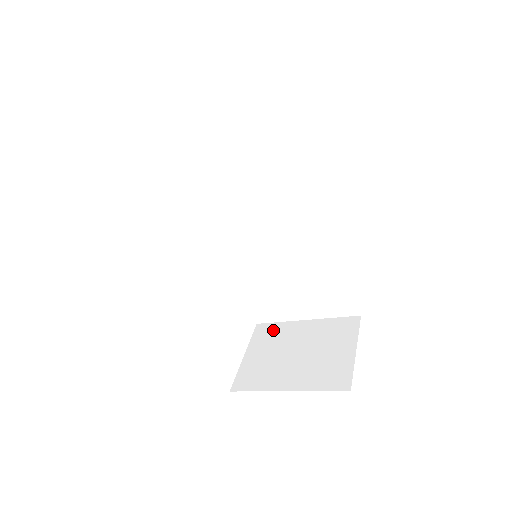
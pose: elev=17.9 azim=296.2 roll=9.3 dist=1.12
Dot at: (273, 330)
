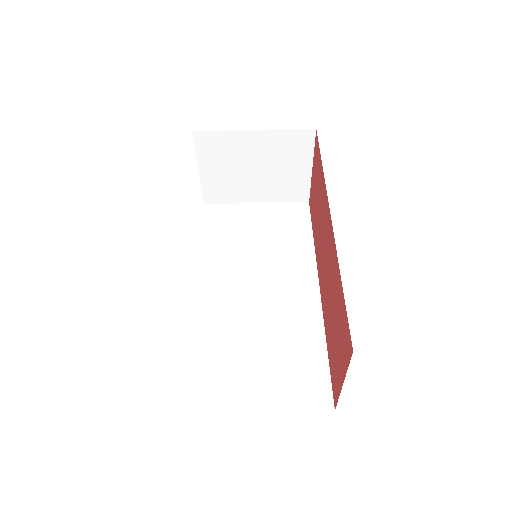
Dot at: occluded
